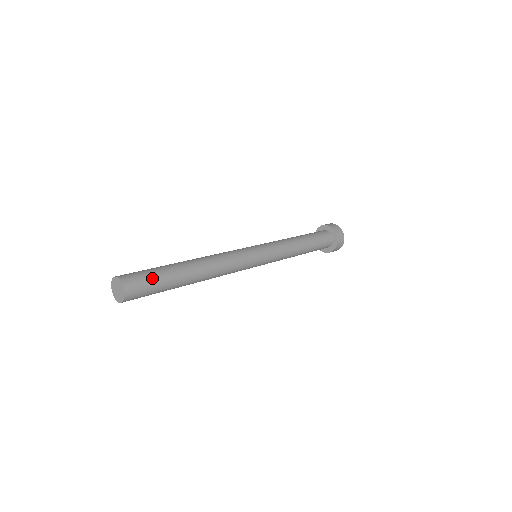
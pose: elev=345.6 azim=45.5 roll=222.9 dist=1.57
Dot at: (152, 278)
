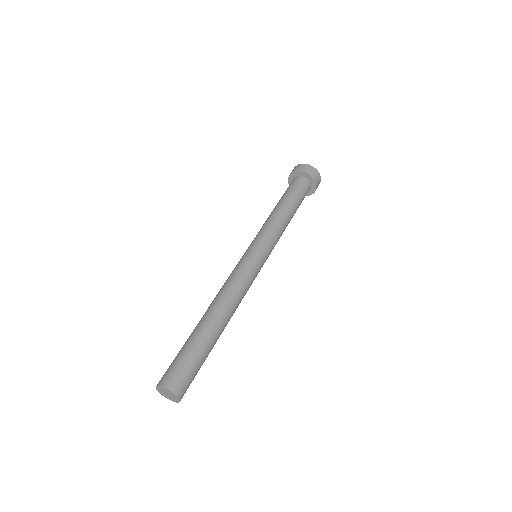
Dot at: (186, 360)
